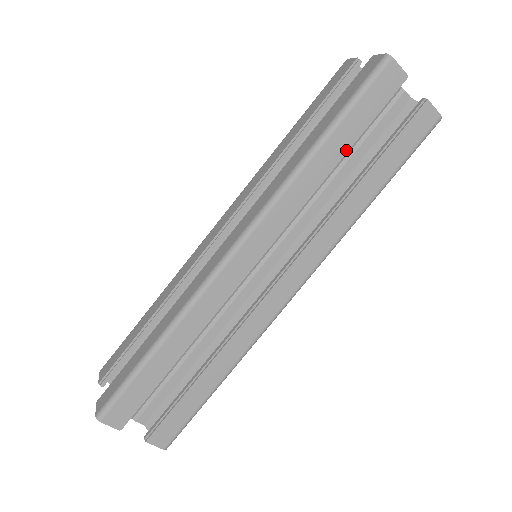
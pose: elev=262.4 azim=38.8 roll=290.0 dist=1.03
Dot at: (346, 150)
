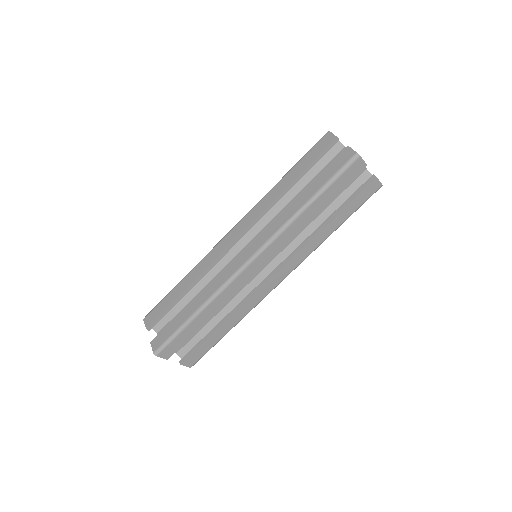
Dot at: occluded
